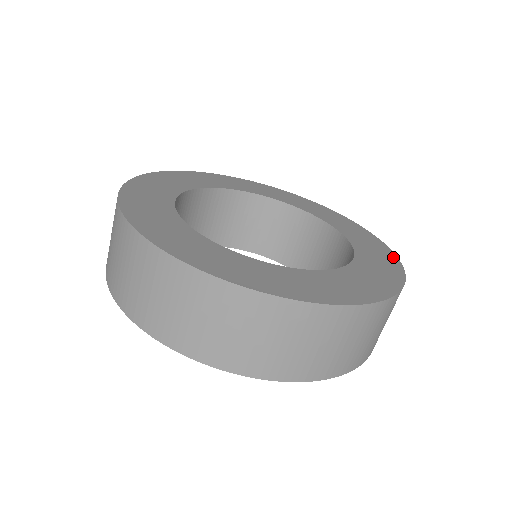
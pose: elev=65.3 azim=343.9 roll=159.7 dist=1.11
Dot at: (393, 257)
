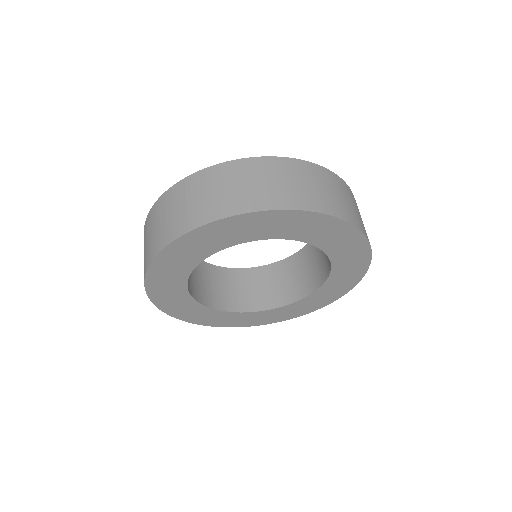
Dot at: occluded
